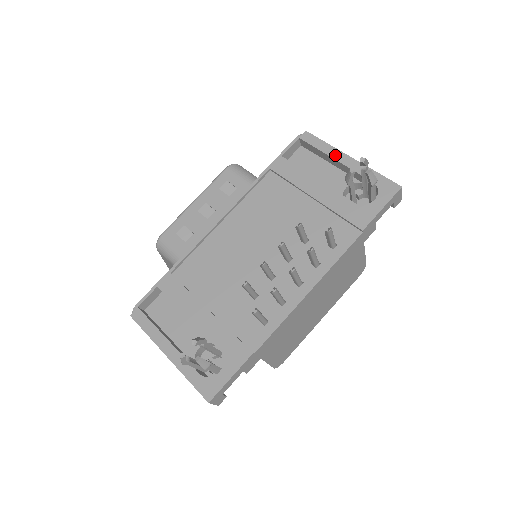
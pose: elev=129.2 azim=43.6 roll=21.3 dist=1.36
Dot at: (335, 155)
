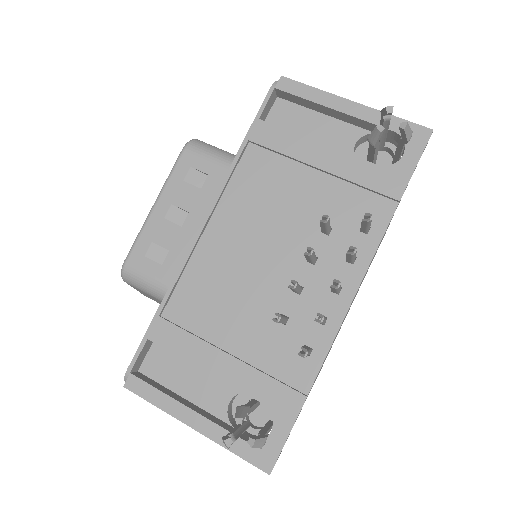
Dot at: (332, 103)
